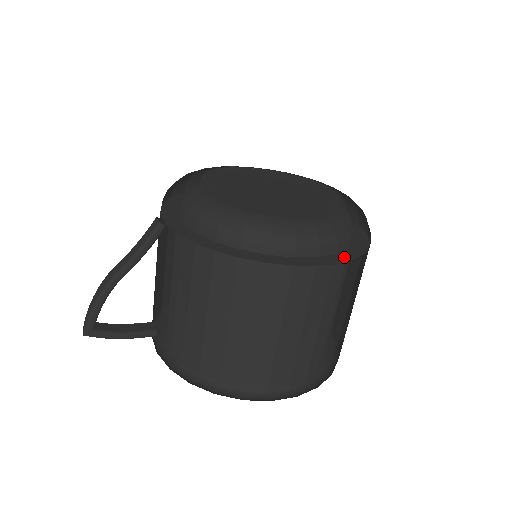
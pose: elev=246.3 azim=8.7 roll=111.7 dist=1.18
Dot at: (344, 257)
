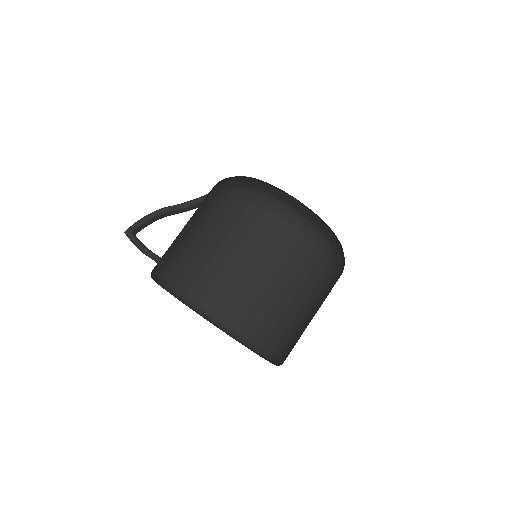
Dot at: occluded
